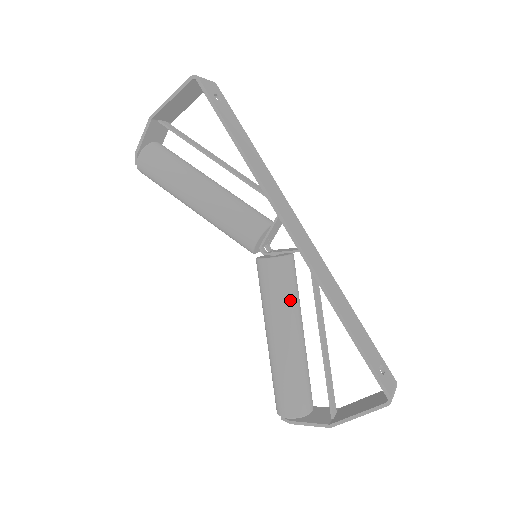
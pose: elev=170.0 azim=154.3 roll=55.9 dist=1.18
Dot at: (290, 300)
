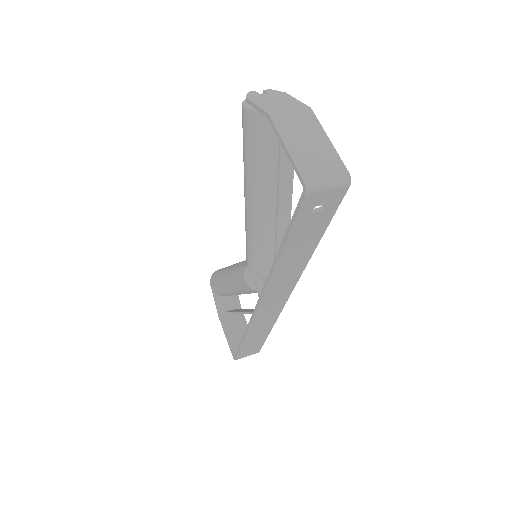
Dot at: (243, 292)
